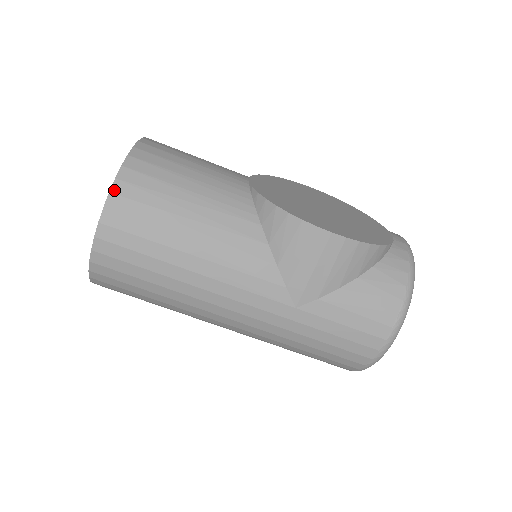
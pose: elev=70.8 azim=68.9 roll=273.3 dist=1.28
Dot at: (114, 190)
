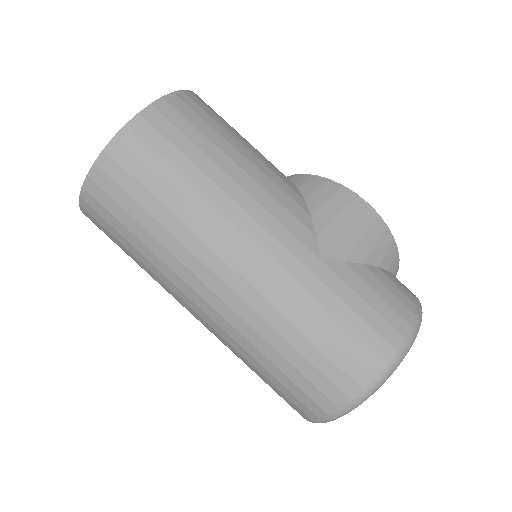
Dot at: (186, 92)
